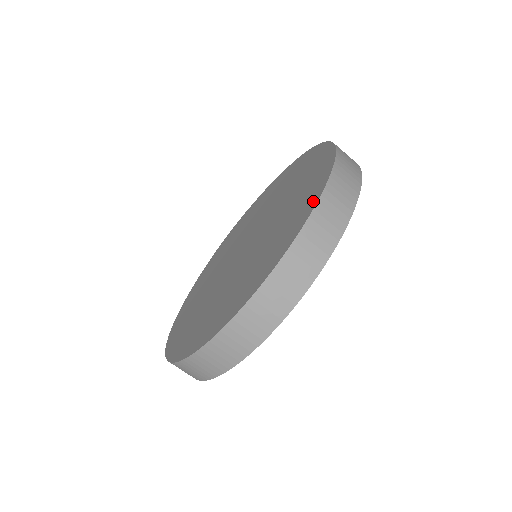
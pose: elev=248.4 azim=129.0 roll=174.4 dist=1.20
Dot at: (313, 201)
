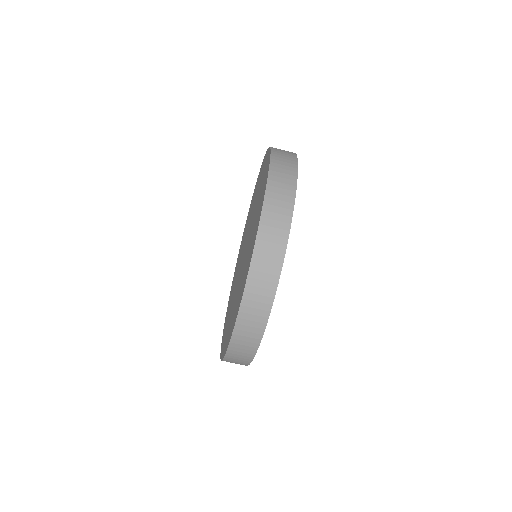
Dot at: (261, 209)
